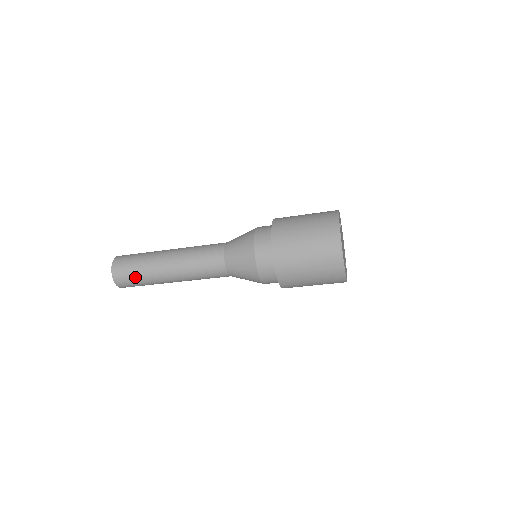
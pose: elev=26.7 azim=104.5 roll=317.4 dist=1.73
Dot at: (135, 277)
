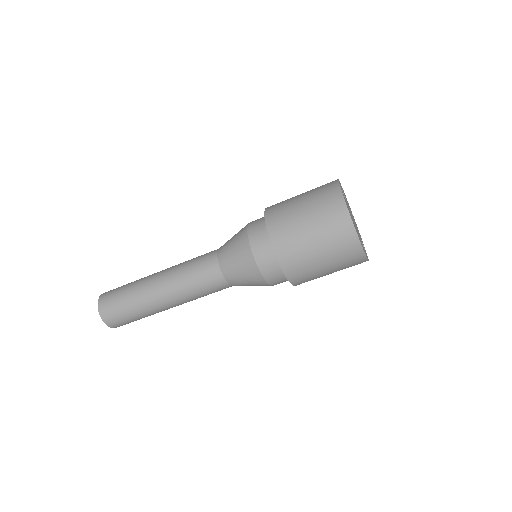
Dot at: (125, 311)
